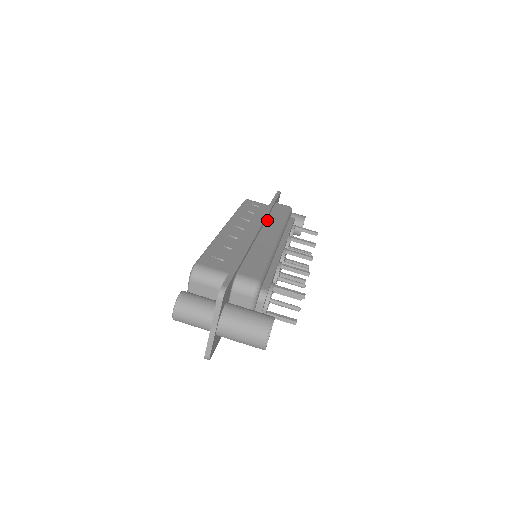
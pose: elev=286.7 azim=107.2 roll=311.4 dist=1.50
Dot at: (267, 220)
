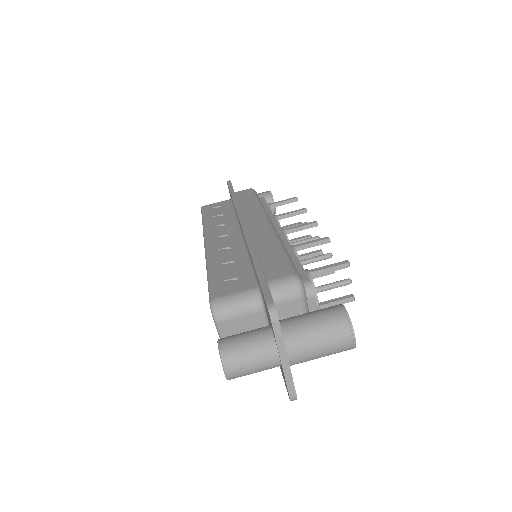
Dot at: (242, 212)
